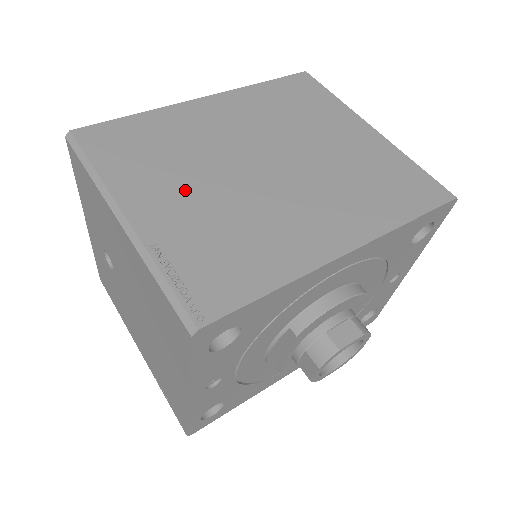
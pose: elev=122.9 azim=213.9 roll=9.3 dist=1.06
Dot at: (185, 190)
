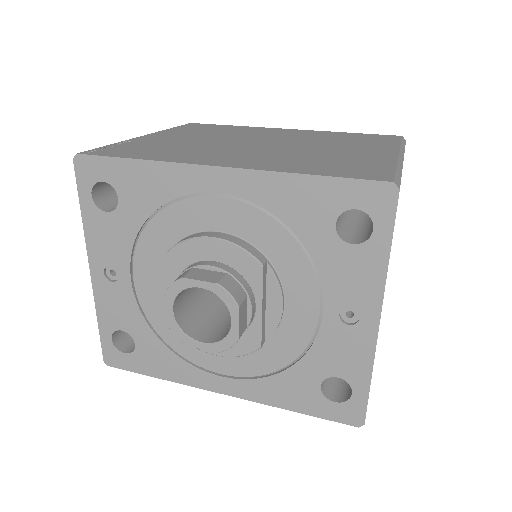
Dot at: (191, 138)
